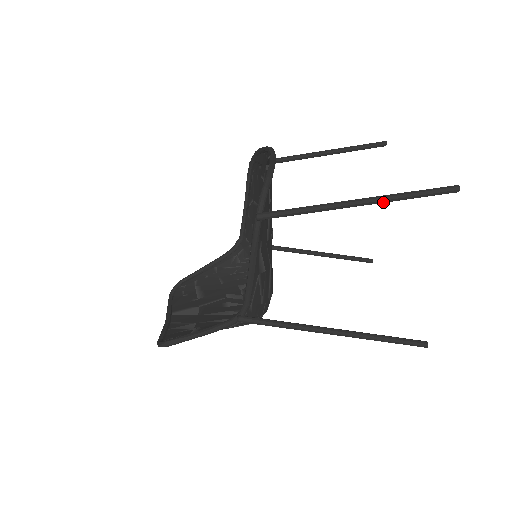
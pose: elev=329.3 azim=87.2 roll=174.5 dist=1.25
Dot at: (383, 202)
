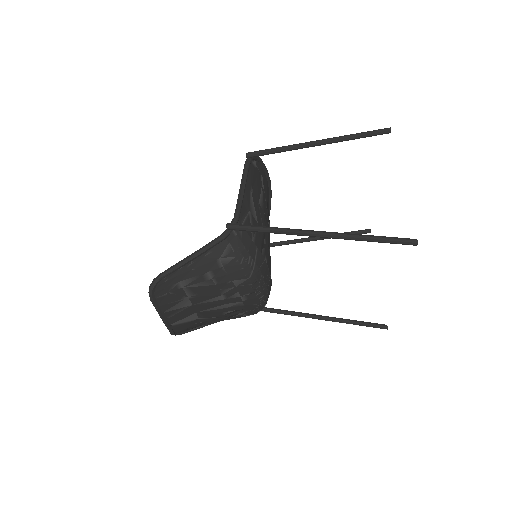
Dot at: (337, 139)
